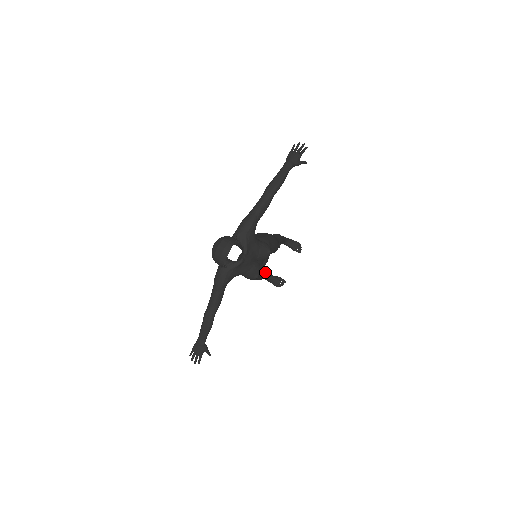
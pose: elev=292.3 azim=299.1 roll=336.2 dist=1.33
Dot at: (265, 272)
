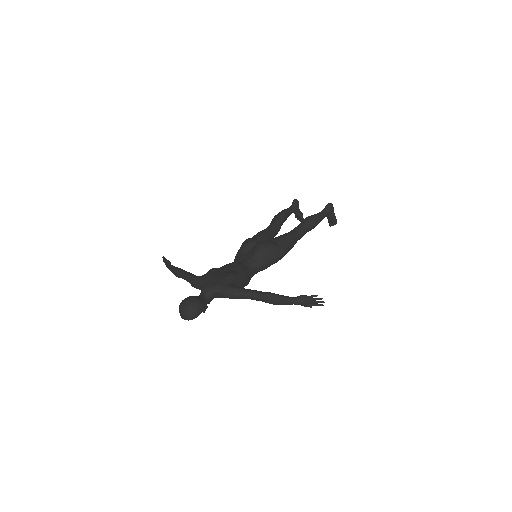
Dot at: occluded
